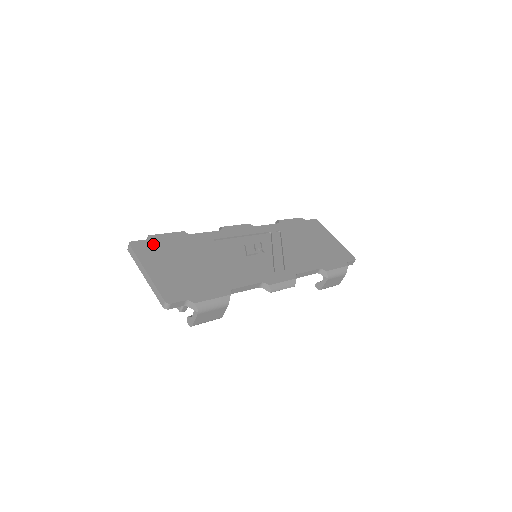
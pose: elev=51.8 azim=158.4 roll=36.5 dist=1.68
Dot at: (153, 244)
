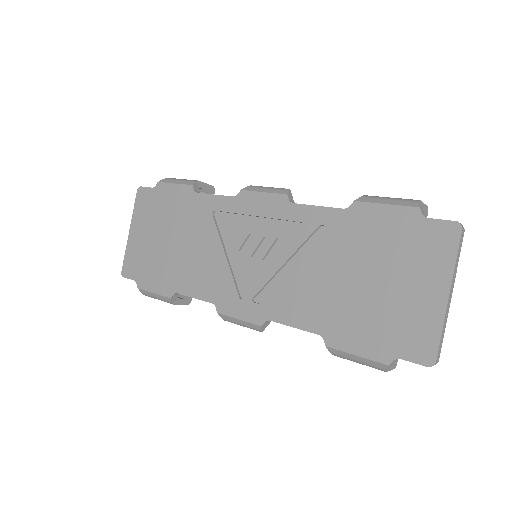
Dot at: (154, 197)
